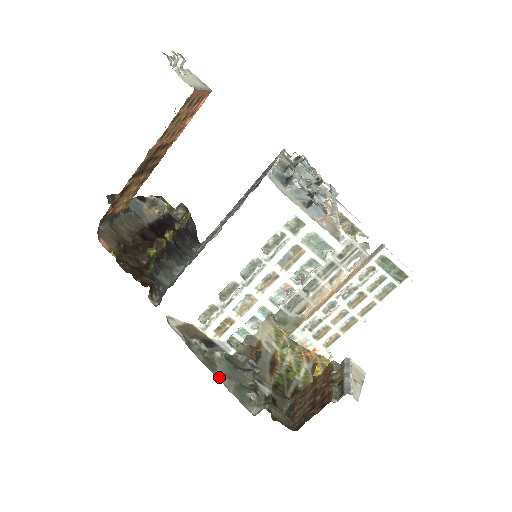
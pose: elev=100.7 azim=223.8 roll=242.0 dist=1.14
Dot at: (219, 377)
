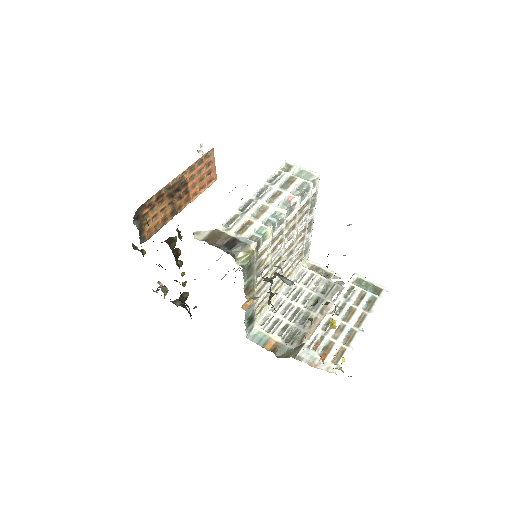
Dot at: occluded
